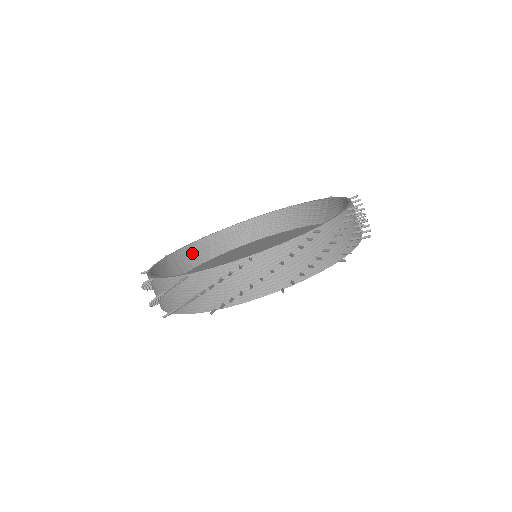
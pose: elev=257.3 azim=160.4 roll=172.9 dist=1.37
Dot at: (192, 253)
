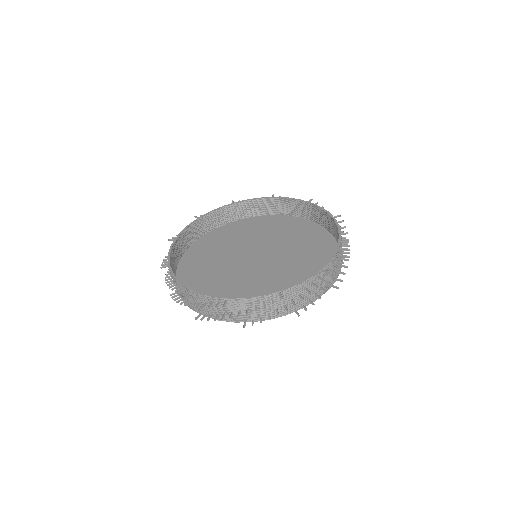
Dot at: (173, 258)
